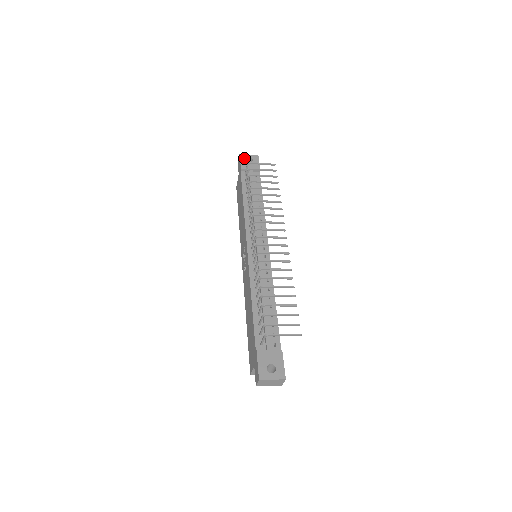
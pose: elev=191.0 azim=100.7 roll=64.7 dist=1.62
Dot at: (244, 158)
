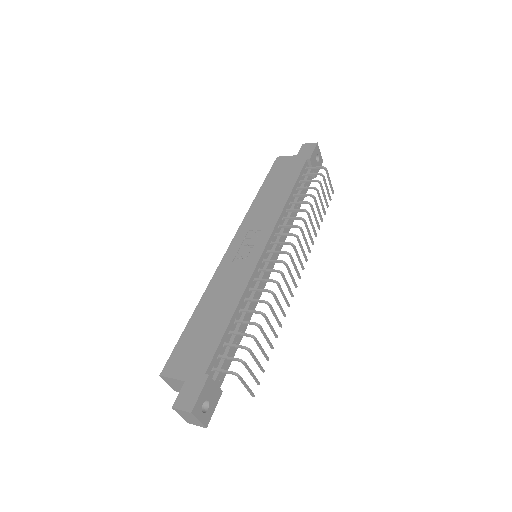
Dot at: (317, 151)
